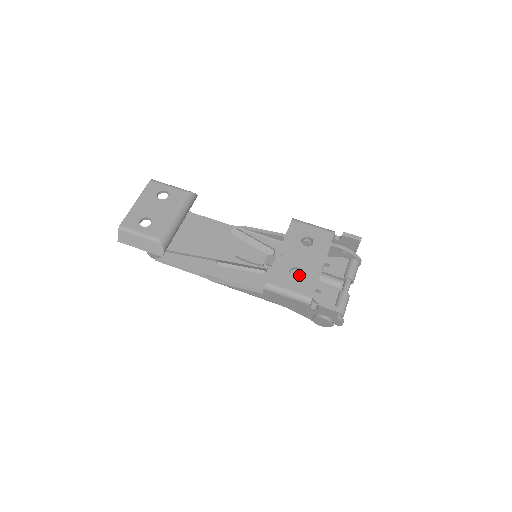
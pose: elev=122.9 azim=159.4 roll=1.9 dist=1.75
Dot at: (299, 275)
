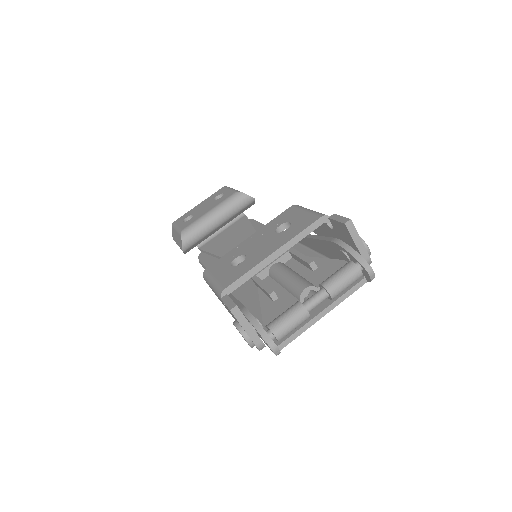
Dot at: (271, 277)
